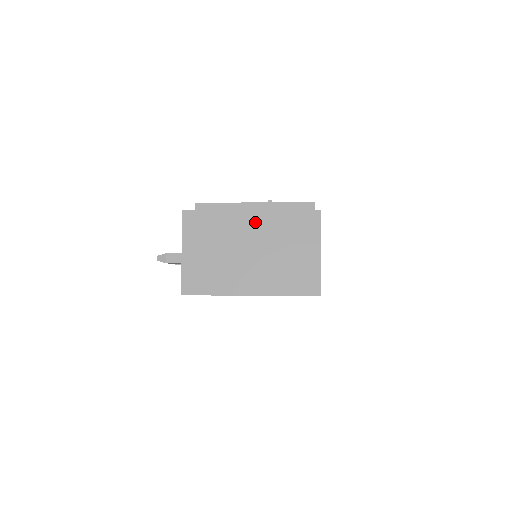
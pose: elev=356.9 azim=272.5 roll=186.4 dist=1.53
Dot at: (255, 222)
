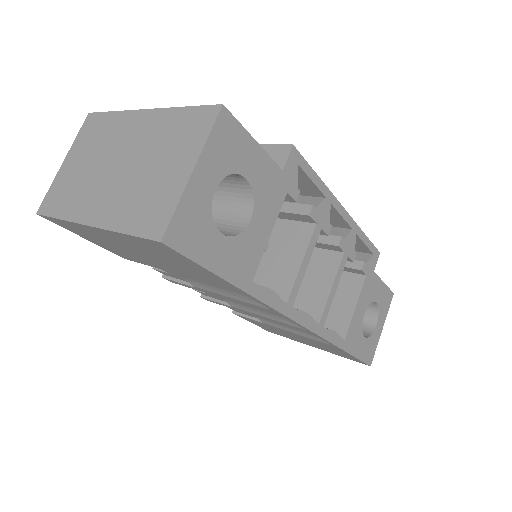
Dot at: (142, 124)
